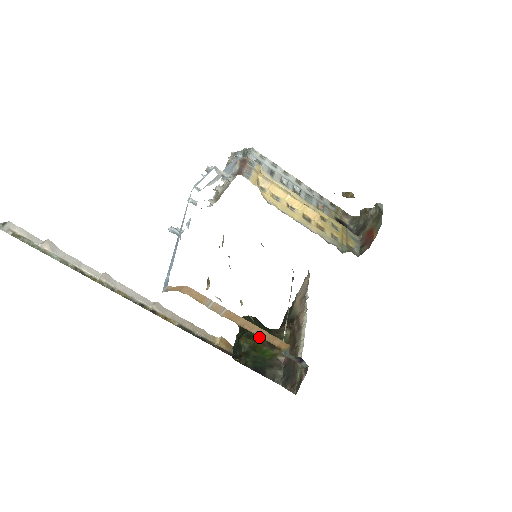
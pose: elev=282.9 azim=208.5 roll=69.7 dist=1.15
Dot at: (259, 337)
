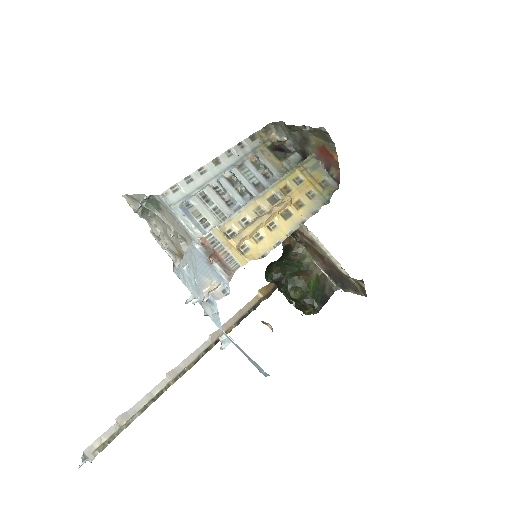
Dot at: (298, 280)
